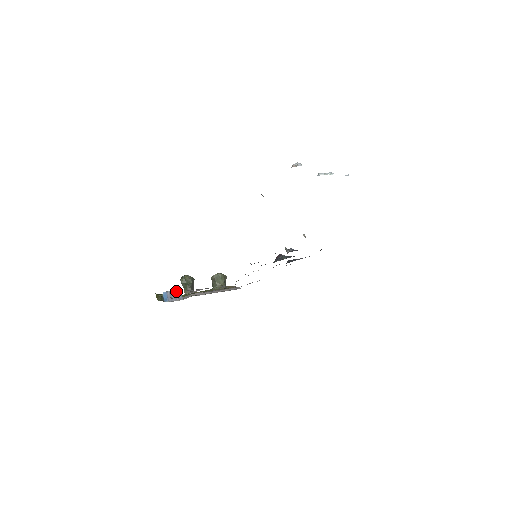
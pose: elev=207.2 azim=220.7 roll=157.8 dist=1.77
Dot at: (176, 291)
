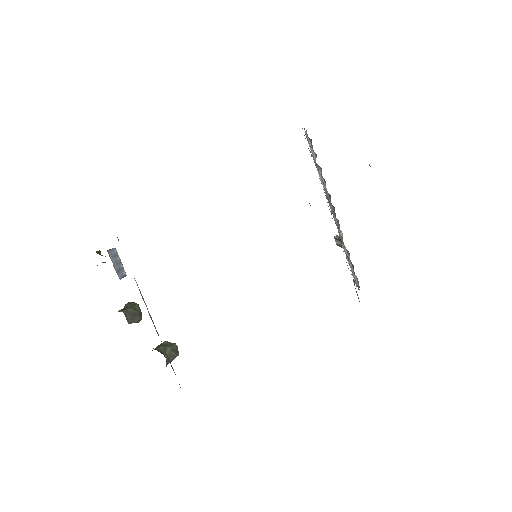
Dot at: (123, 267)
